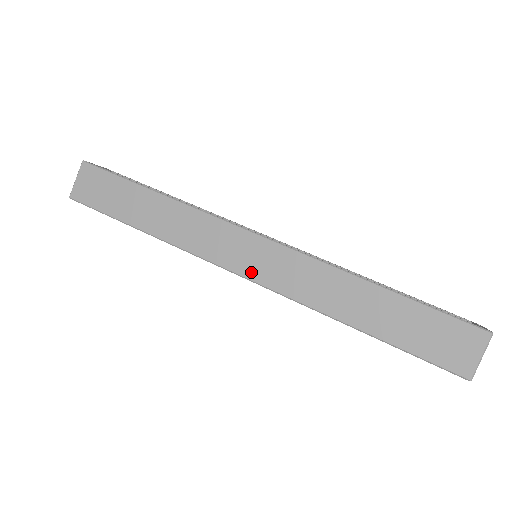
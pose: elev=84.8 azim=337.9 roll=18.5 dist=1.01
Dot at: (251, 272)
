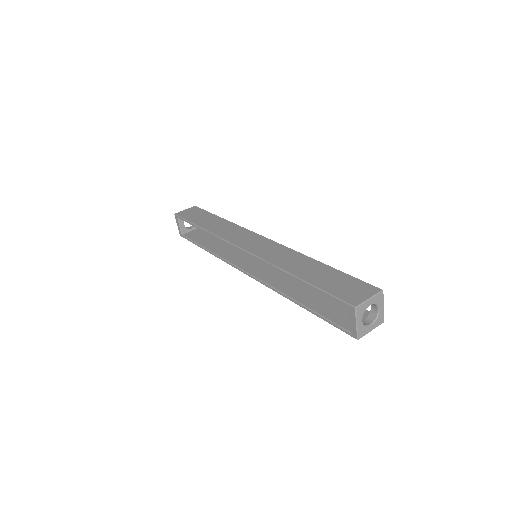
Dot at: (249, 248)
